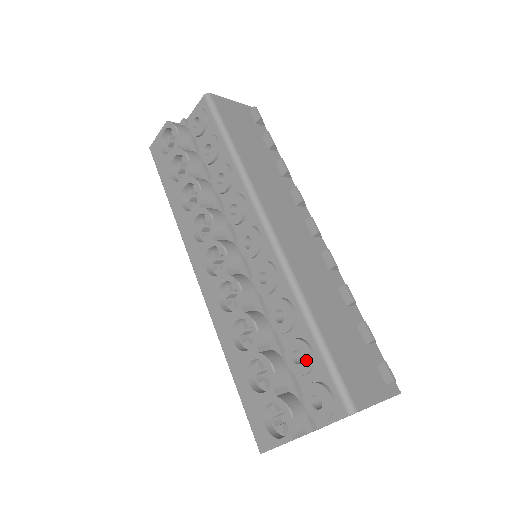
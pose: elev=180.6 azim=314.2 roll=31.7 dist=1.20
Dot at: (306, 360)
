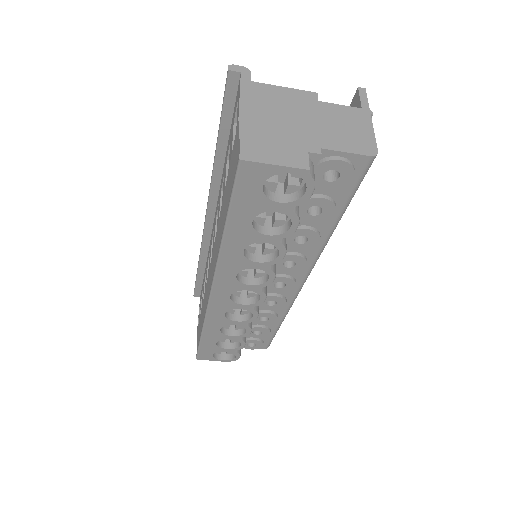
Dot at: (263, 335)
